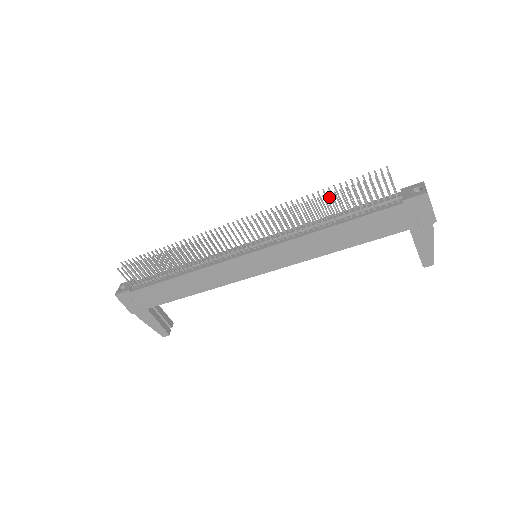
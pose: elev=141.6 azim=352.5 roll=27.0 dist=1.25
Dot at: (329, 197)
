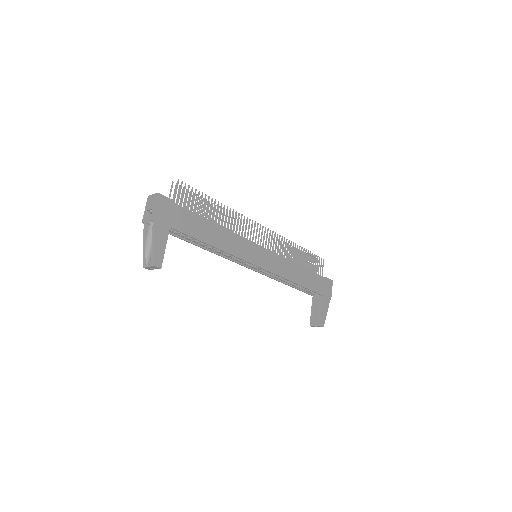
Dot at: (304, 250)
